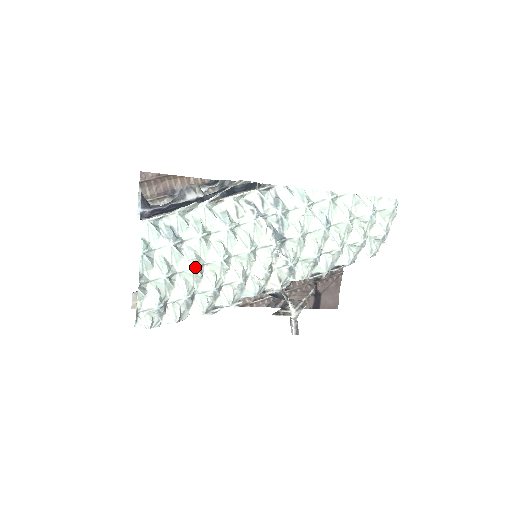
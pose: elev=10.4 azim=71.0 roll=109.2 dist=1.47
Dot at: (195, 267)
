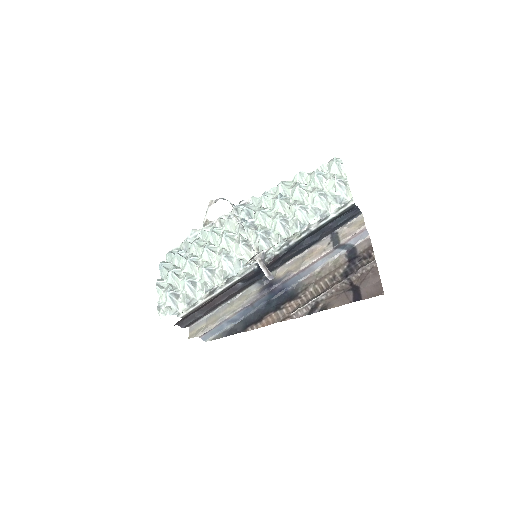
Dot at: (189, 259)
